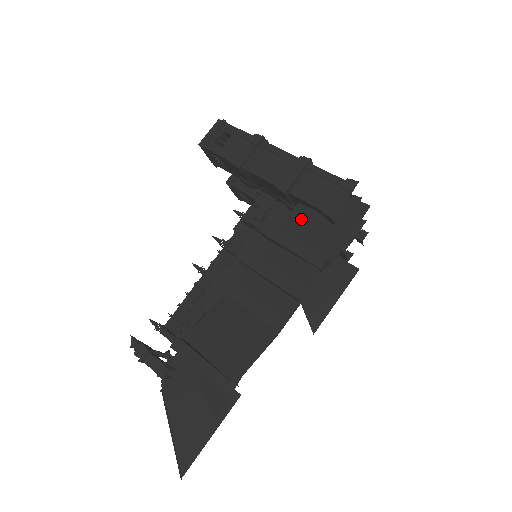
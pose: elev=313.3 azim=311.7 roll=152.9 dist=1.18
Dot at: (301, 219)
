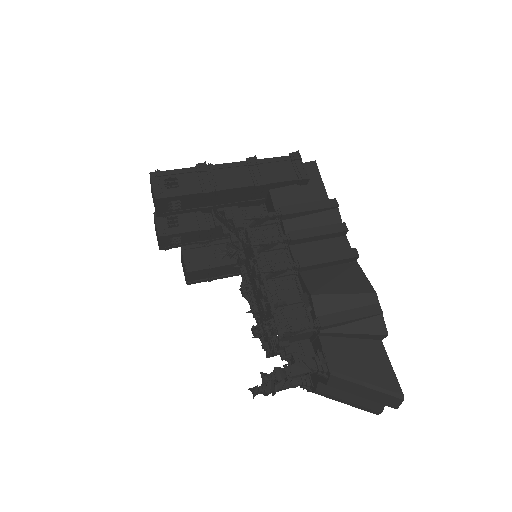
Dot at: (283, 197)
